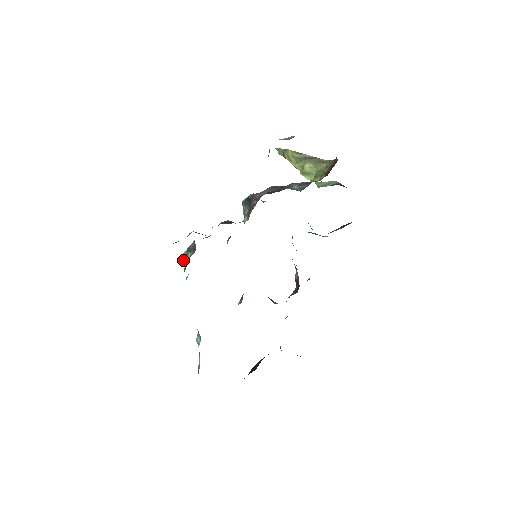
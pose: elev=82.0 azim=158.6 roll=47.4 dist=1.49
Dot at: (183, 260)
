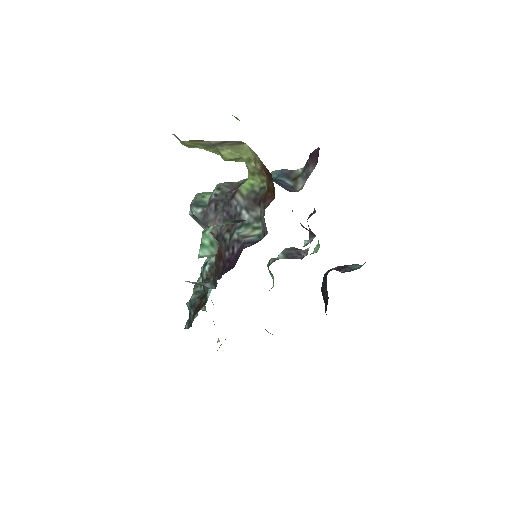
Dot at: occluded
